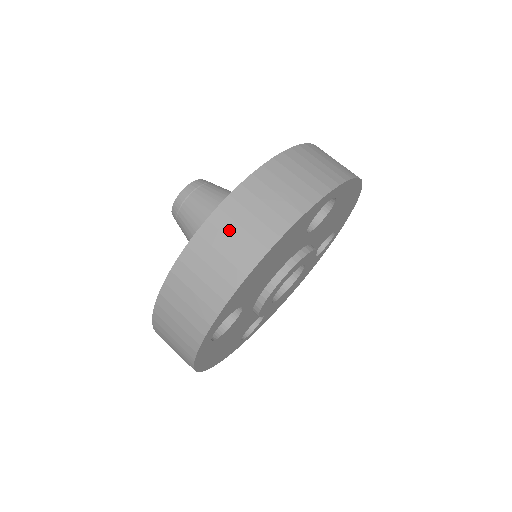
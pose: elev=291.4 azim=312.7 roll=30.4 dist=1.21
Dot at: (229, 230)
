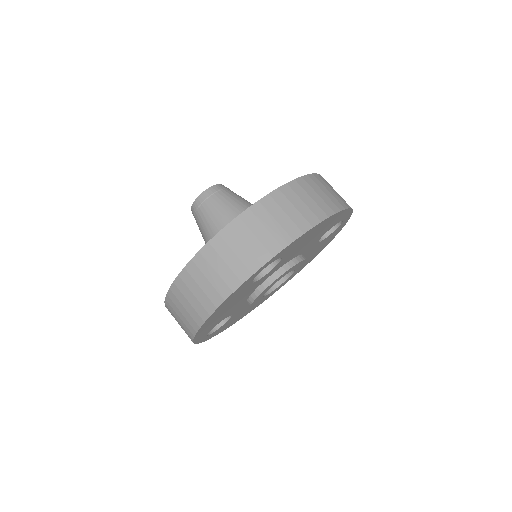
Dot at: (182, 300)
